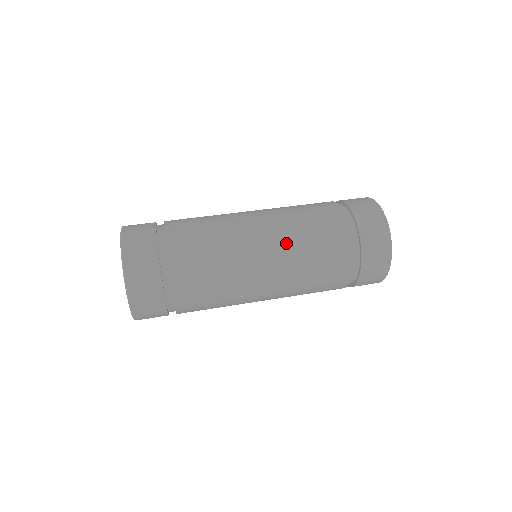
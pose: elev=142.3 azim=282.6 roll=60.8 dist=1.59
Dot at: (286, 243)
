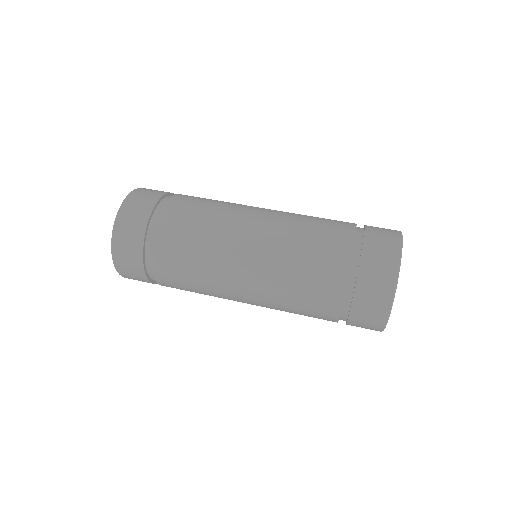
Dot at: (274, 242)
